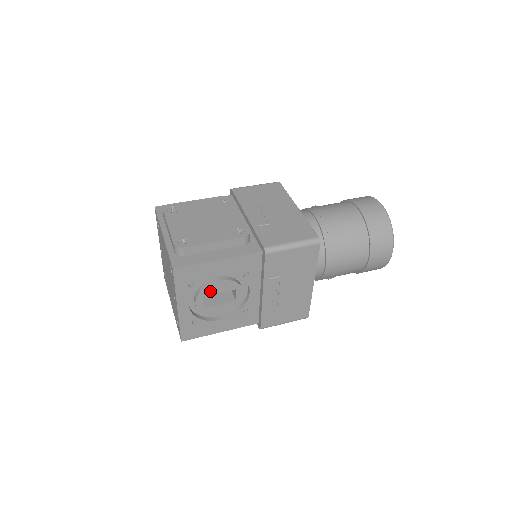
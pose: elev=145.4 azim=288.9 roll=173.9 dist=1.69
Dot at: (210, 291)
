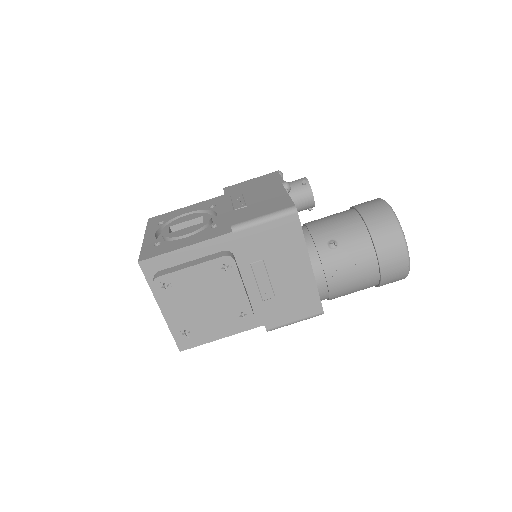
Dot at: occluded
